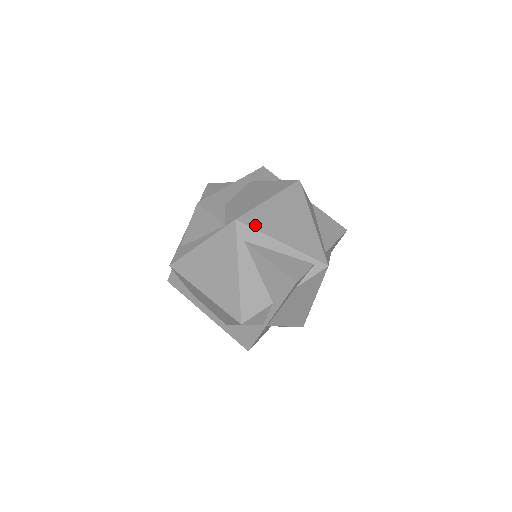
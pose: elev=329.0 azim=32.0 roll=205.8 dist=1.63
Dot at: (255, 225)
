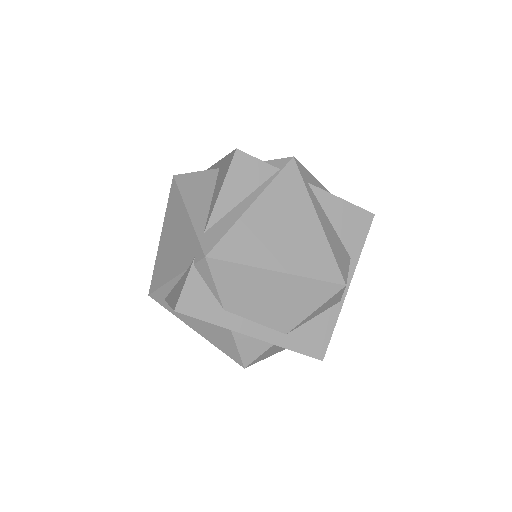
Dot at: occluded
